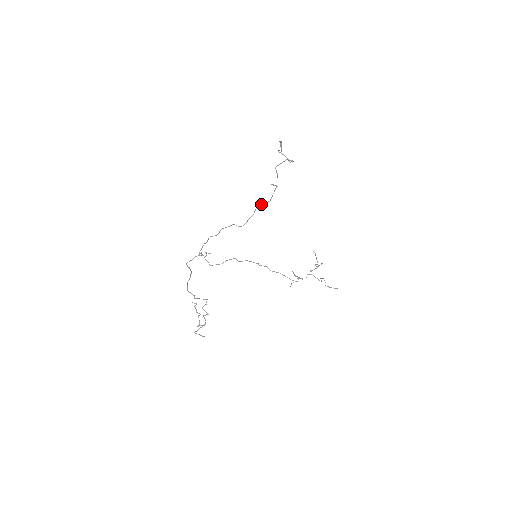
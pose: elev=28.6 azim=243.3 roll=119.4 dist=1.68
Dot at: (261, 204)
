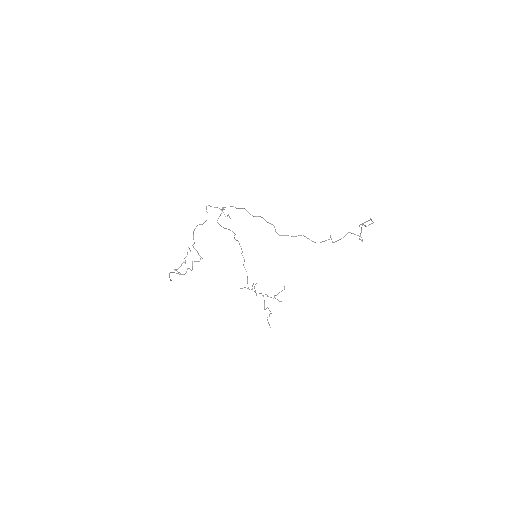
Dot at: occluded
